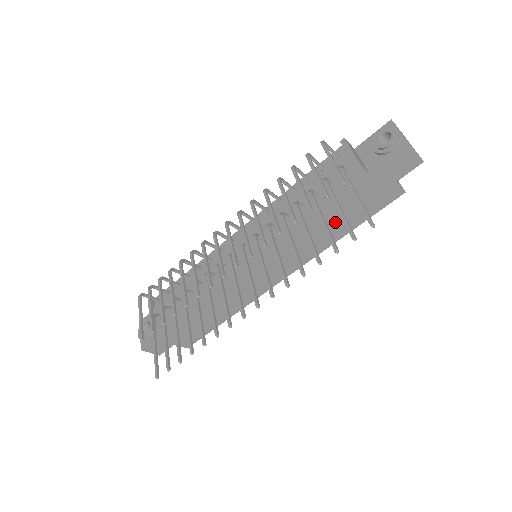
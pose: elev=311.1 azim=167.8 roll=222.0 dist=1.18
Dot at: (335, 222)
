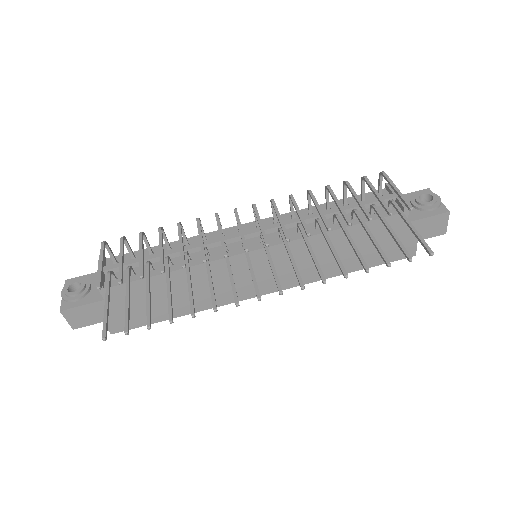
Dot at: (351, 254)
